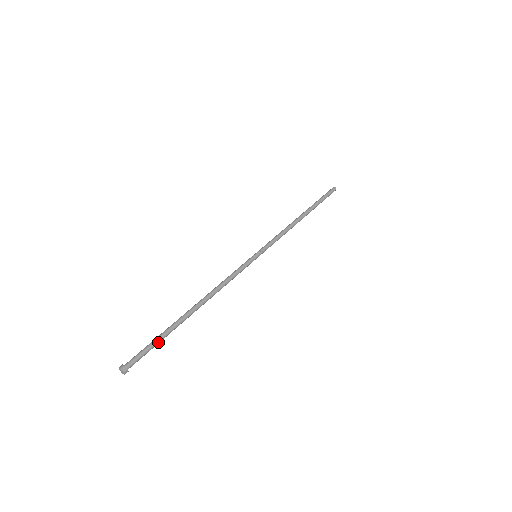
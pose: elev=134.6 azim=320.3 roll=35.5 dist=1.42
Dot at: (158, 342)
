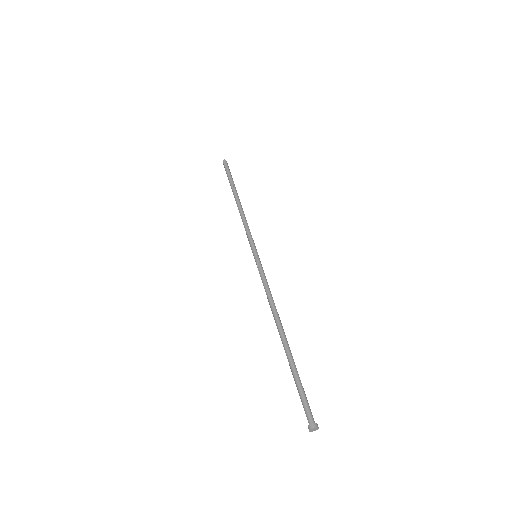
Dot at: (300, 383)
